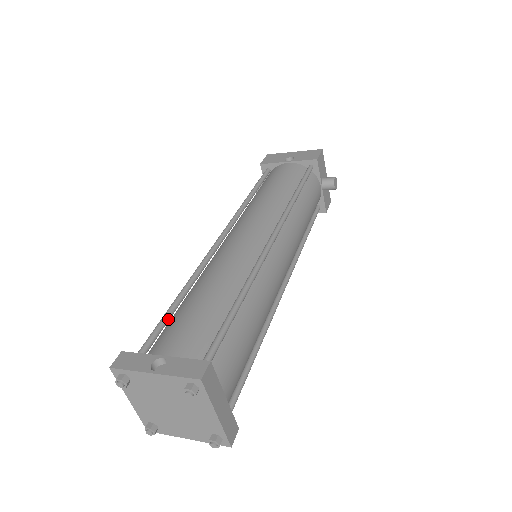
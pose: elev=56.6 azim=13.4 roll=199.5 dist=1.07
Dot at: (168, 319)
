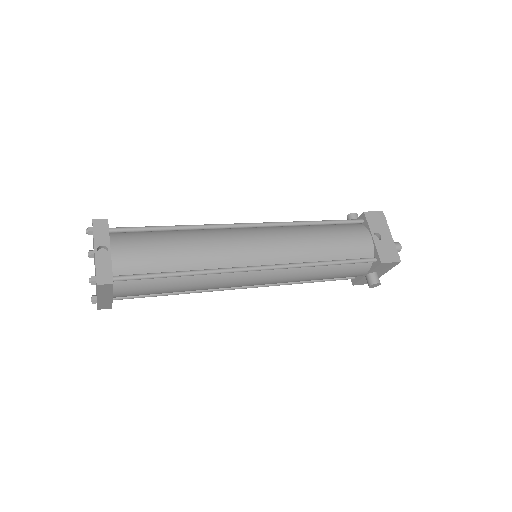
Dot at: (151, 231)
